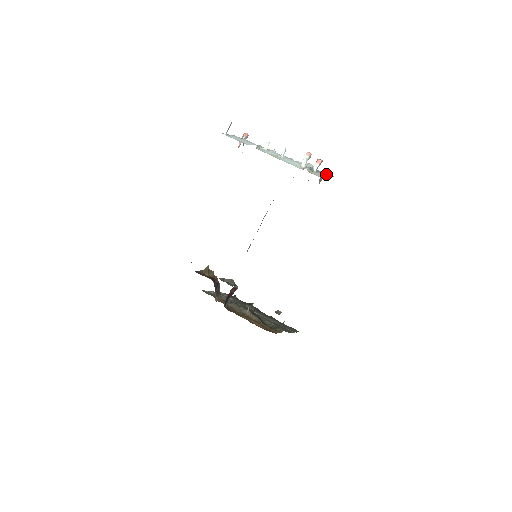
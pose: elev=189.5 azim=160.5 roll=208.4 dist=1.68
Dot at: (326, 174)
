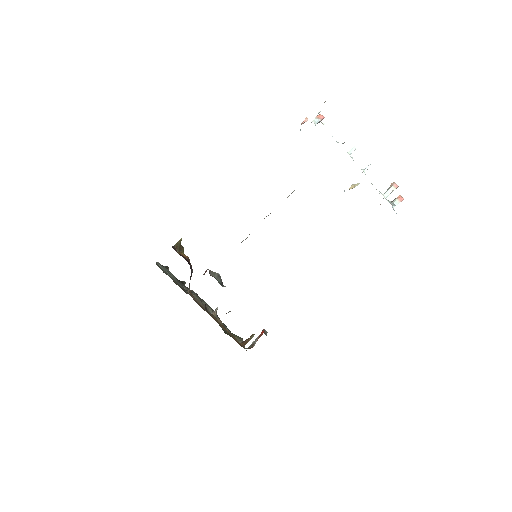
Dot at: occluded
